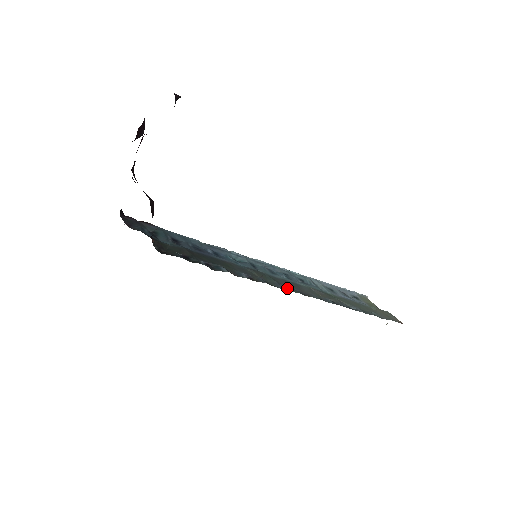
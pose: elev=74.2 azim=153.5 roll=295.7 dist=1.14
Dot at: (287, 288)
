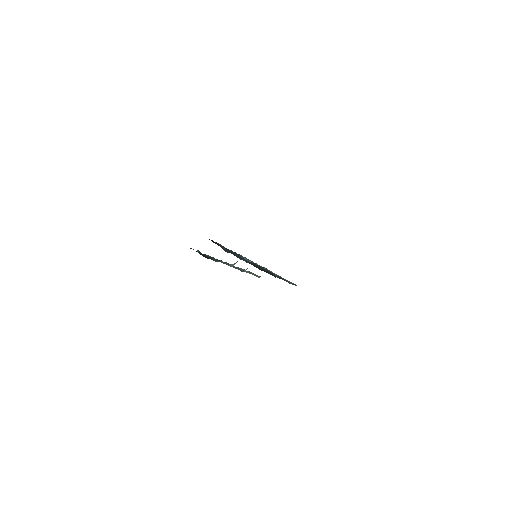
Dot at: occluded
